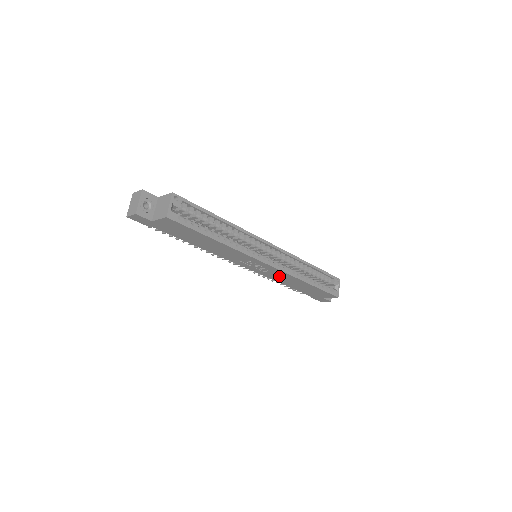
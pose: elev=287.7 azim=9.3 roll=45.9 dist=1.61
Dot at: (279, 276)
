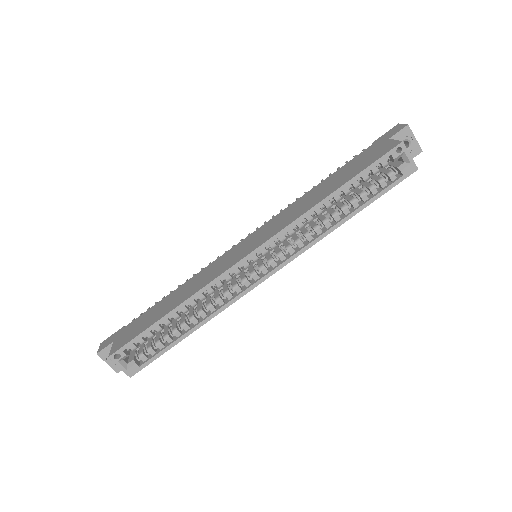
Dot at: occluded
